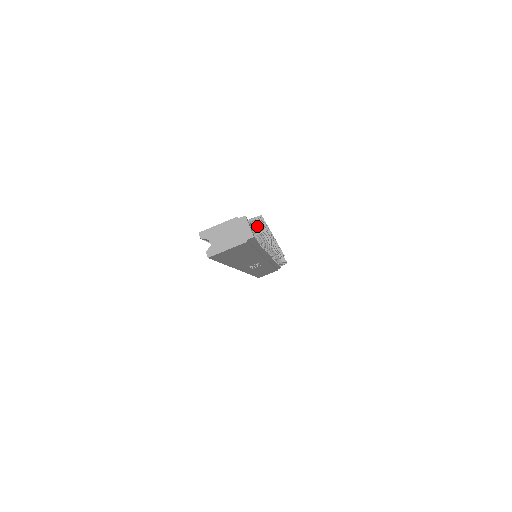
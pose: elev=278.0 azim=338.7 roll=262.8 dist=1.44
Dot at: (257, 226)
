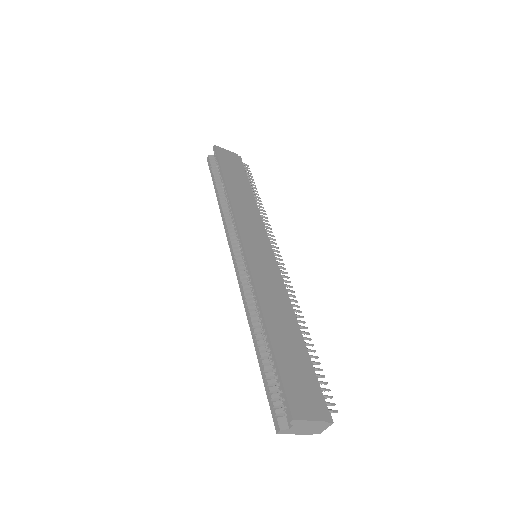
Dot at: (318, 377)
